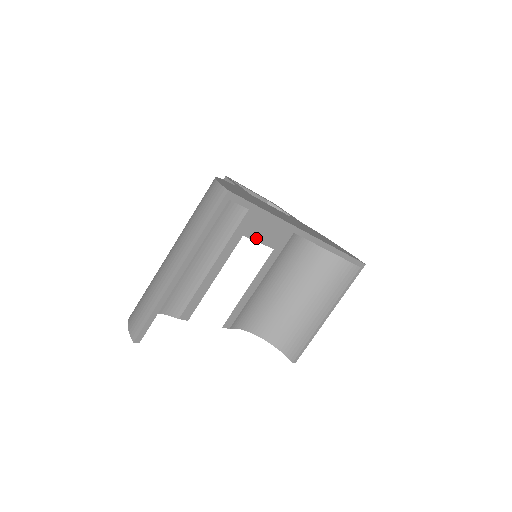
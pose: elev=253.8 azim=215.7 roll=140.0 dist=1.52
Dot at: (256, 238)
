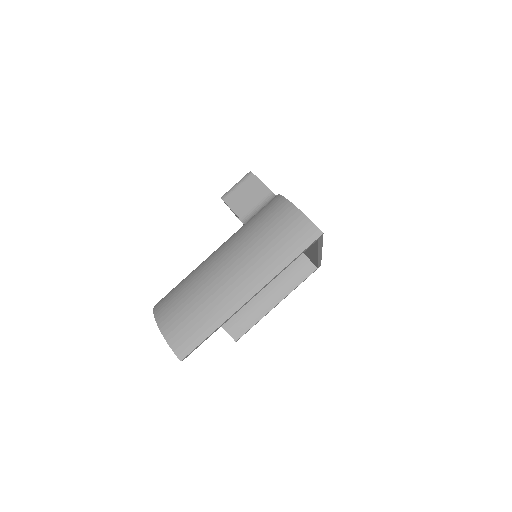
Dot at: occluded
